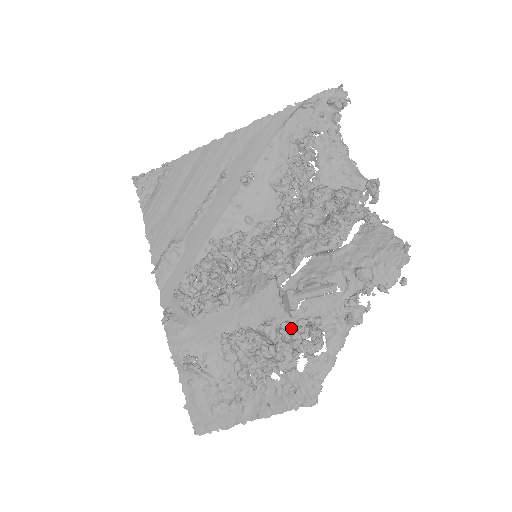
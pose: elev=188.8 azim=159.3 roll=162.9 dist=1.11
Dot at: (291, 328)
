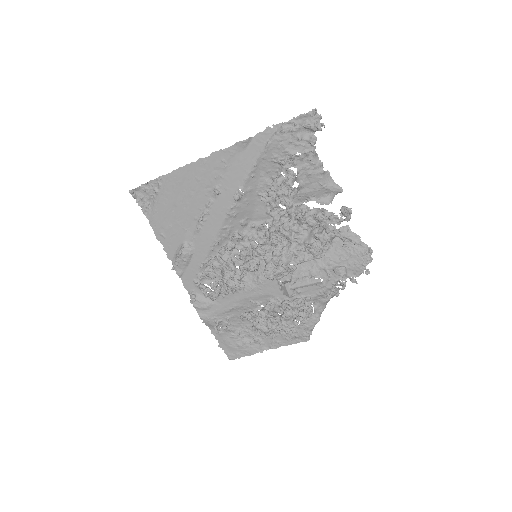
Dot at: (290, 306)
